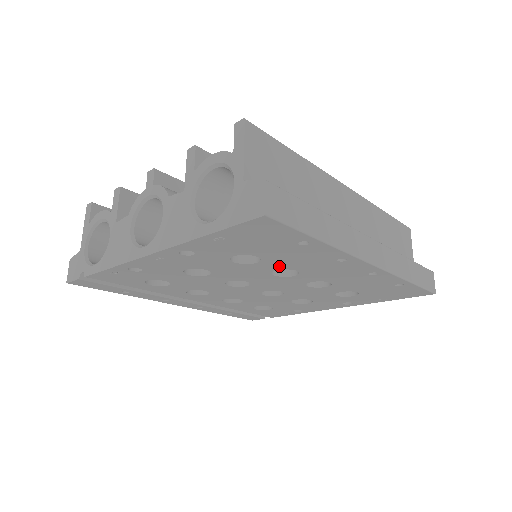
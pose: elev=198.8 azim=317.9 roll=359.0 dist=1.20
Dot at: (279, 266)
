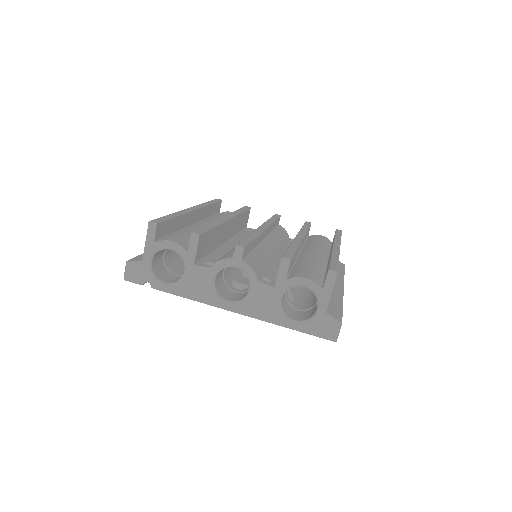
Dot at: occluded
